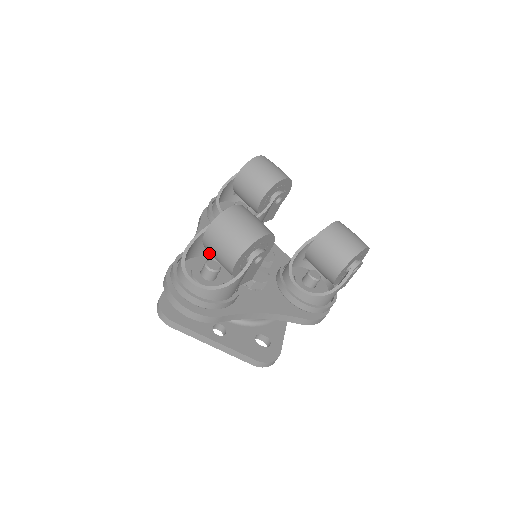
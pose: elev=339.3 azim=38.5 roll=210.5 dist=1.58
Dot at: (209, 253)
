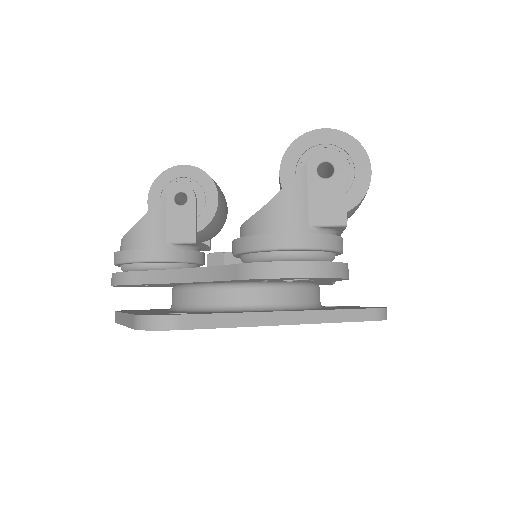
Dot at: occluded
